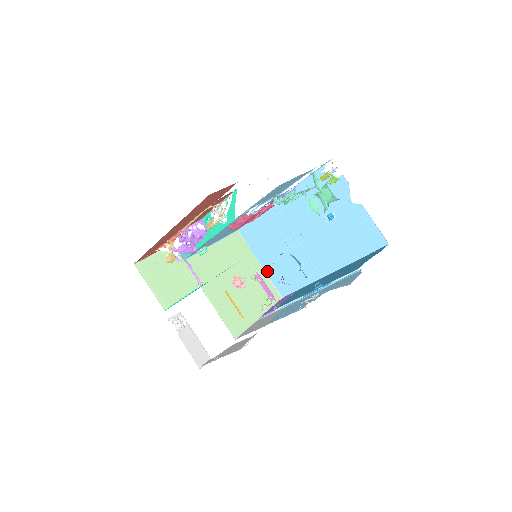
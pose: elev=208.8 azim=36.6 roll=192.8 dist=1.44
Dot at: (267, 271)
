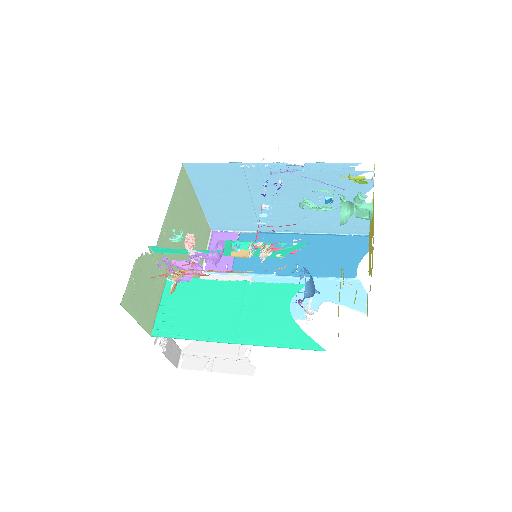
Dot at: (205, 207)
